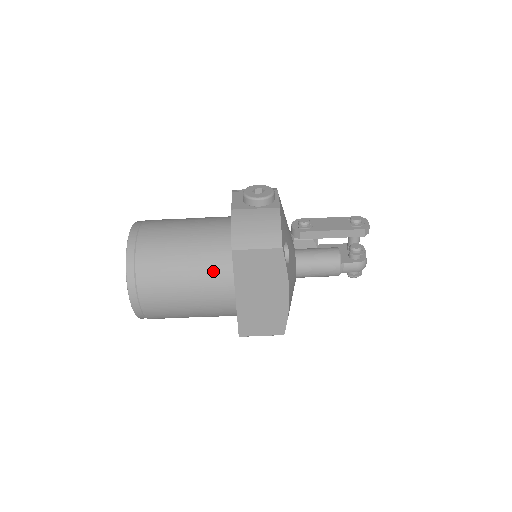
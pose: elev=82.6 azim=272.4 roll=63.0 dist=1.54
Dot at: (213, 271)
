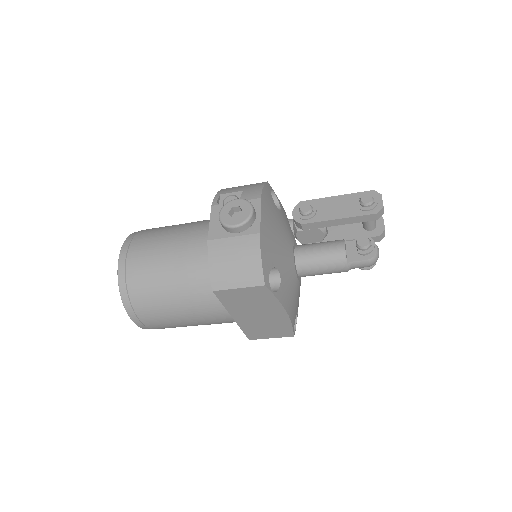
Dot at: (204, 298)
